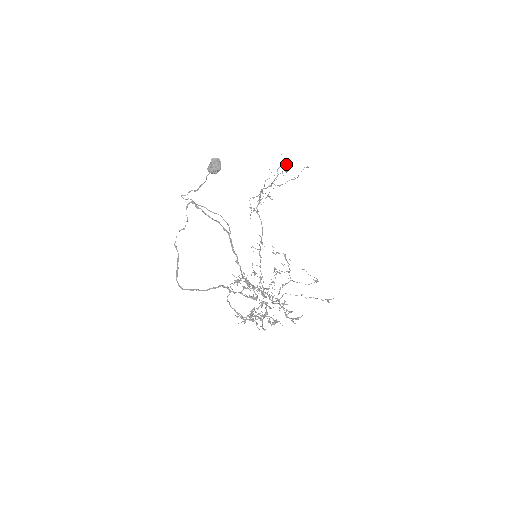
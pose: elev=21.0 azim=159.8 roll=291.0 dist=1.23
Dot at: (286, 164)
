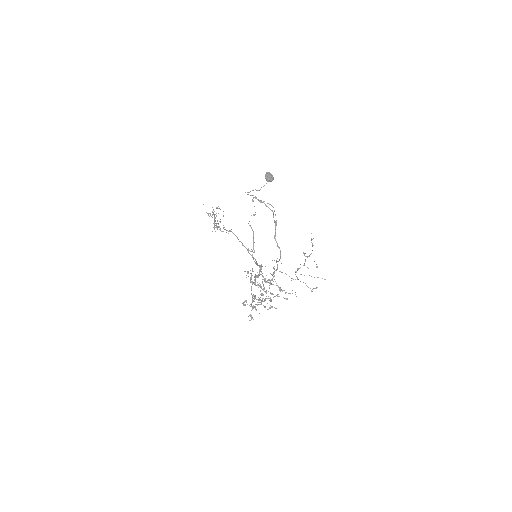
Dot at: (218, 208)
